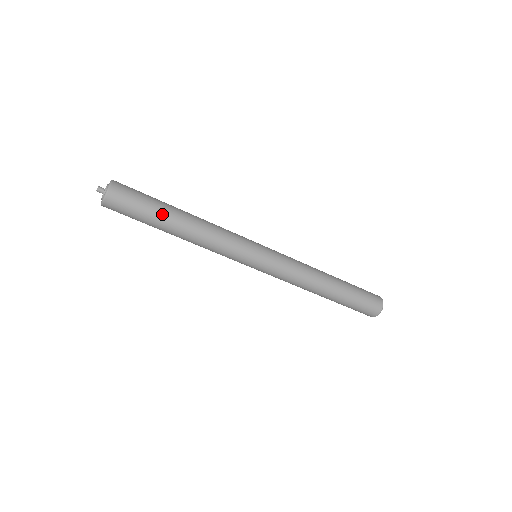
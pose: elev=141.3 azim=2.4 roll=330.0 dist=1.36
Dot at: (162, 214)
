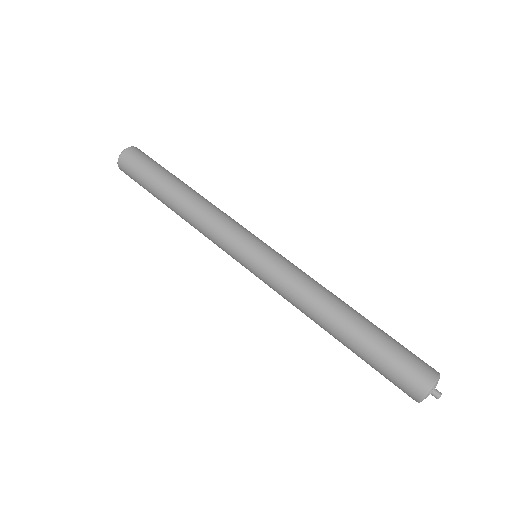
Dot at: (156, 194)
